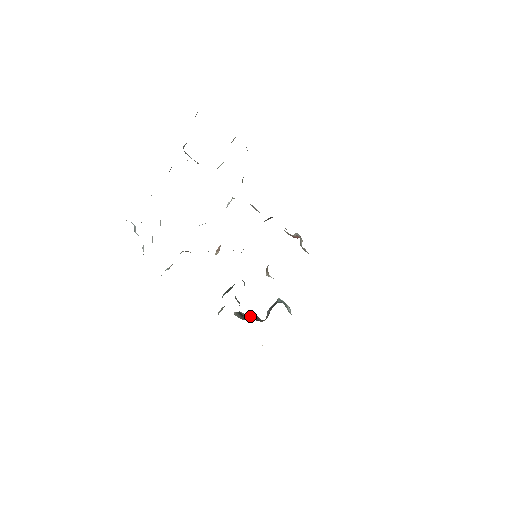
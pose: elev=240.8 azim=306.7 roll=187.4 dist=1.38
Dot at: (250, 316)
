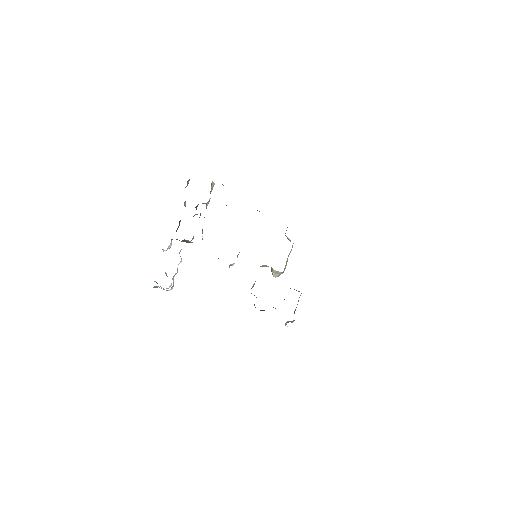
Dot at: occluded
